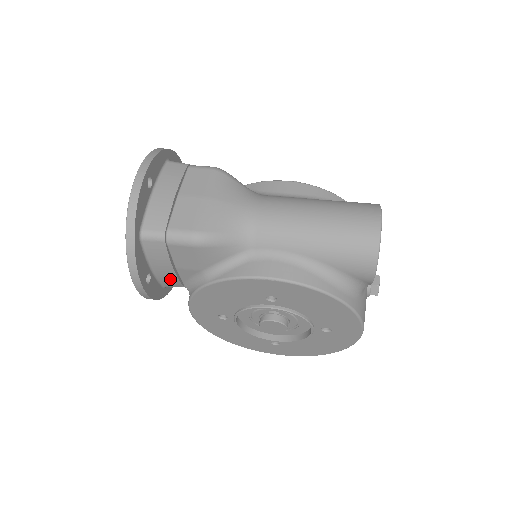
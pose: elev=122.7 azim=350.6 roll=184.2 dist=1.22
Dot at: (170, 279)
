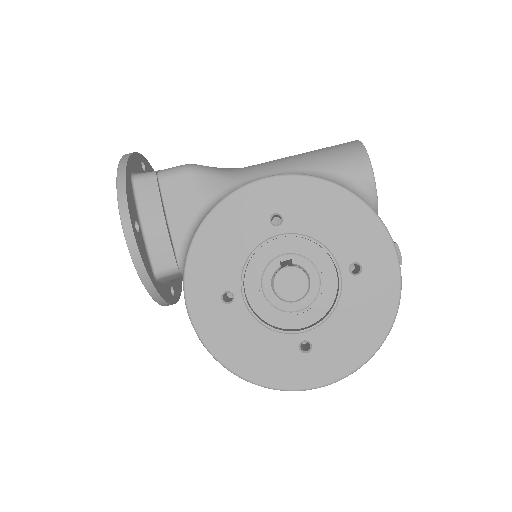
Dot at: (161, 245)
